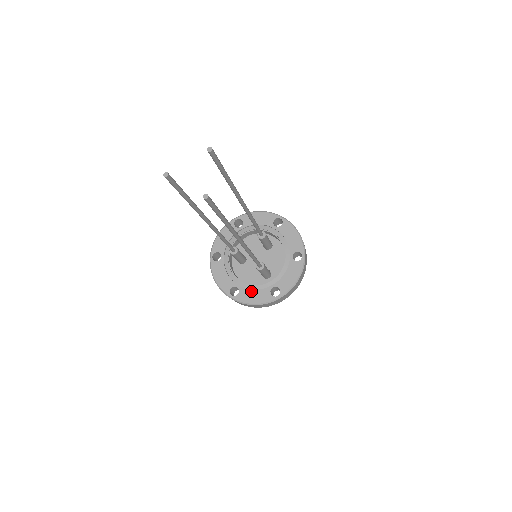
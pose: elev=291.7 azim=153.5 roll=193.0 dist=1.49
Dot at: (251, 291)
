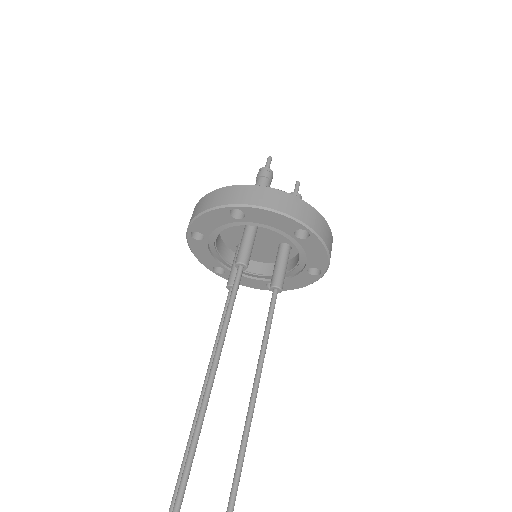
Dot at: (288, 280)
